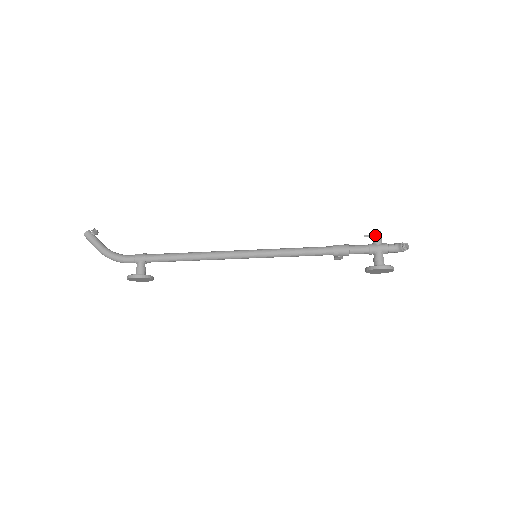
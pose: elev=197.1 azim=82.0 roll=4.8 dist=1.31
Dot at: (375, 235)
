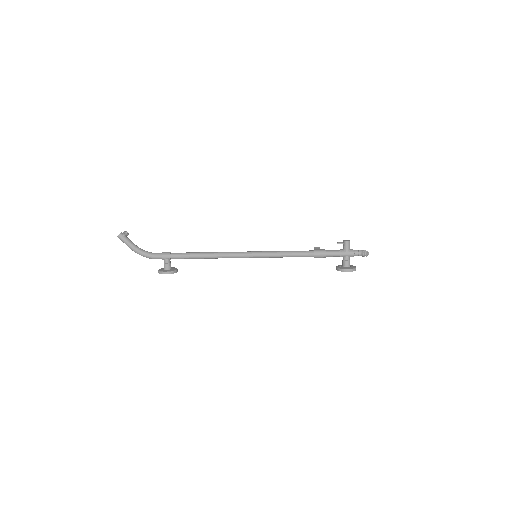
Dot at: (345, 244)
